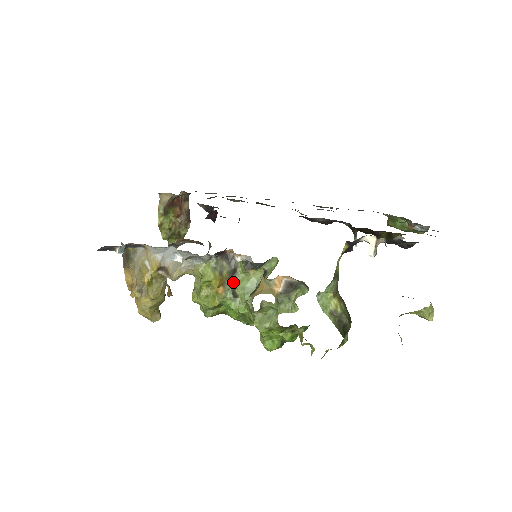
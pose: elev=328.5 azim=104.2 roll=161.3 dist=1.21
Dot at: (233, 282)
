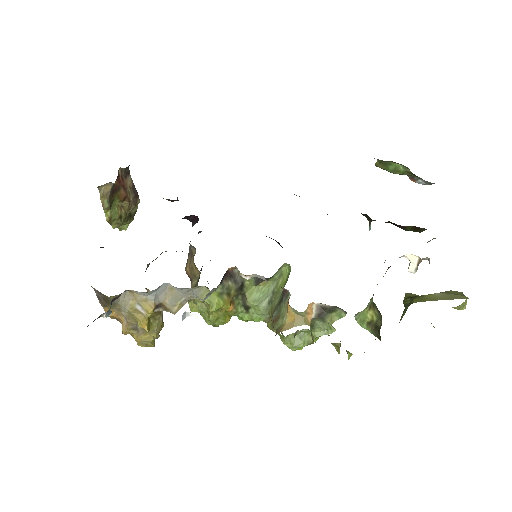
Dot at: (242, 296)
